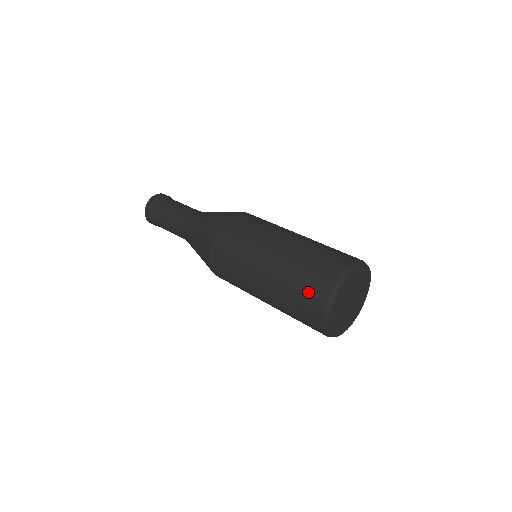
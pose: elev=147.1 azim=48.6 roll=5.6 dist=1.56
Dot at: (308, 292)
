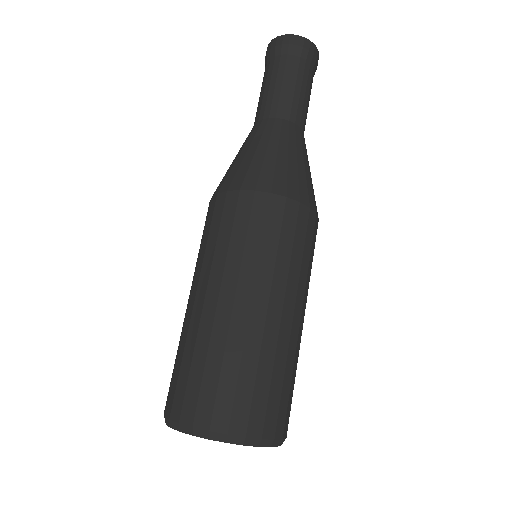
Dot at: (172, 383)
